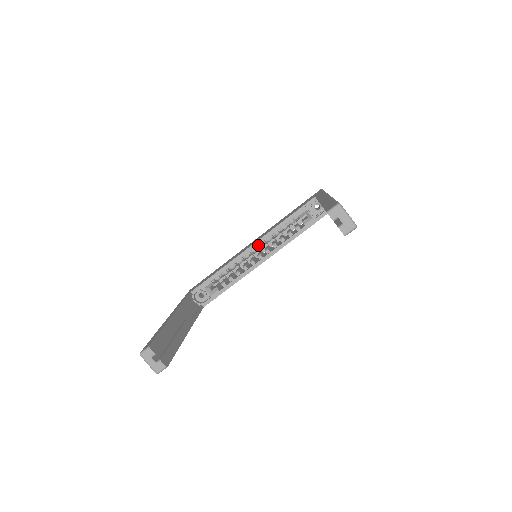
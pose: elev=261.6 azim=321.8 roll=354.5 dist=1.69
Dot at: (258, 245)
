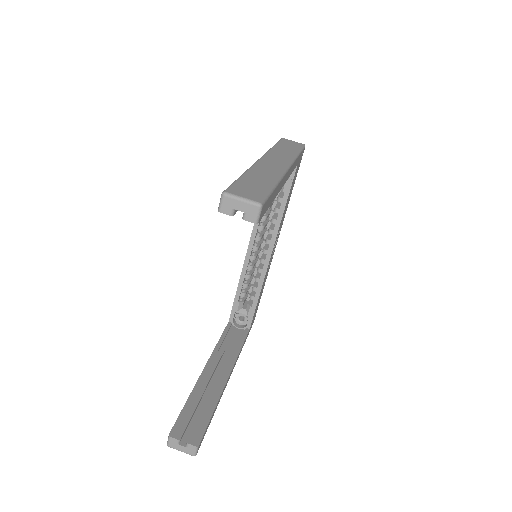
Dot at: (255, 241)
